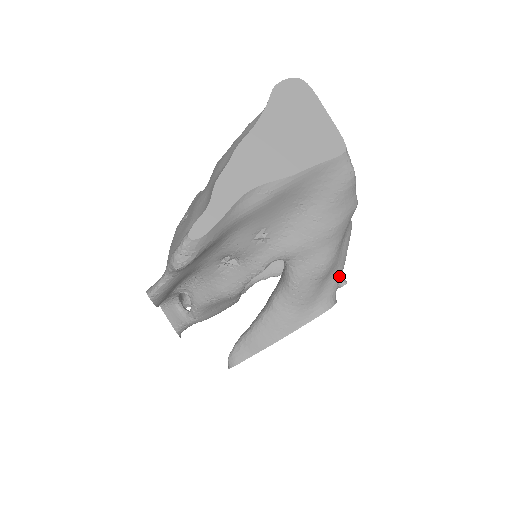
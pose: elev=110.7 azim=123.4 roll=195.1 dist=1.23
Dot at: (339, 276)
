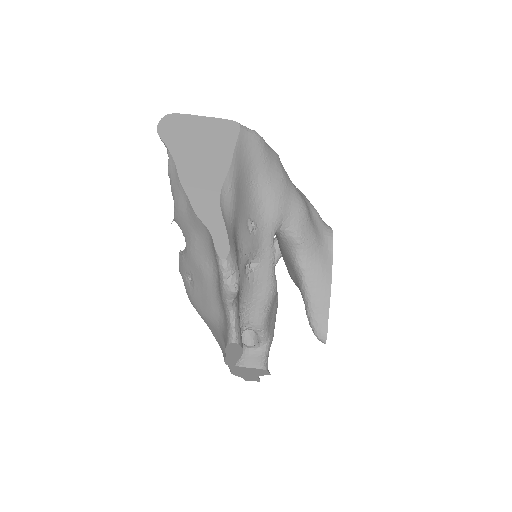
Dot at: (314, 209)
